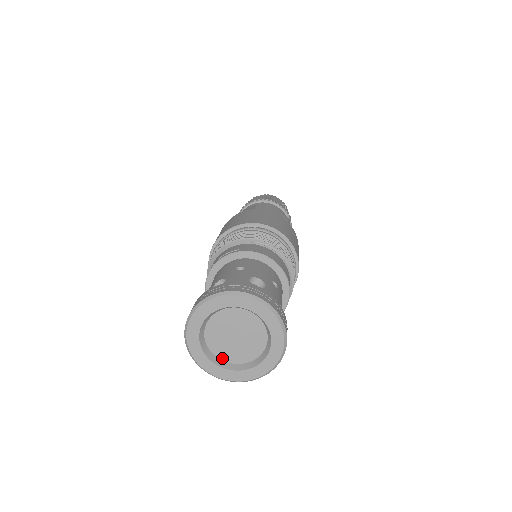
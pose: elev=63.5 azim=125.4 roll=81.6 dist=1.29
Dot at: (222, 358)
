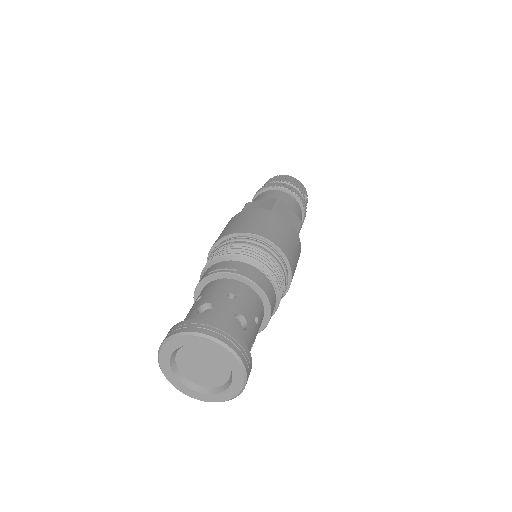
Dot at: (185, 375)
